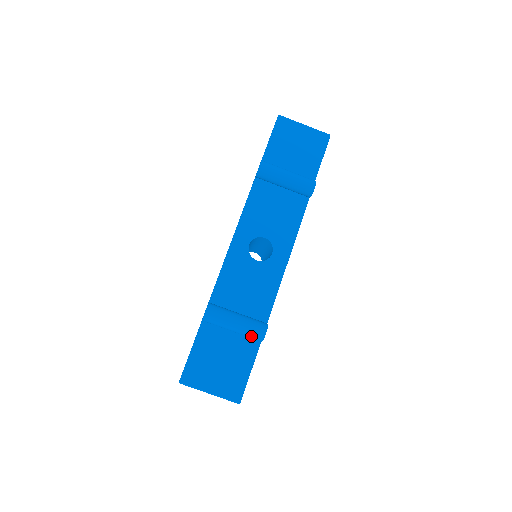
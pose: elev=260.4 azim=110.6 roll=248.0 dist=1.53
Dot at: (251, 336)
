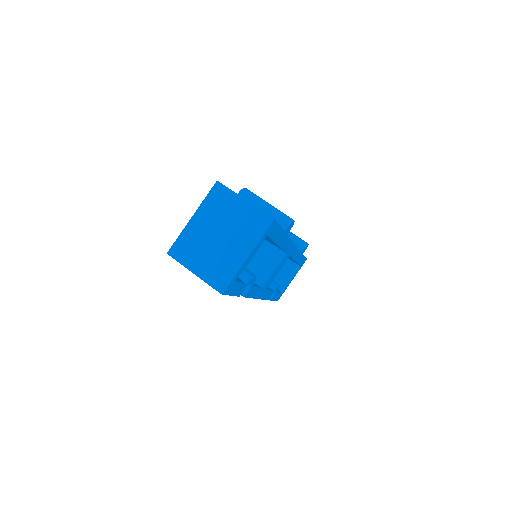
Dot at: (281, 216)
